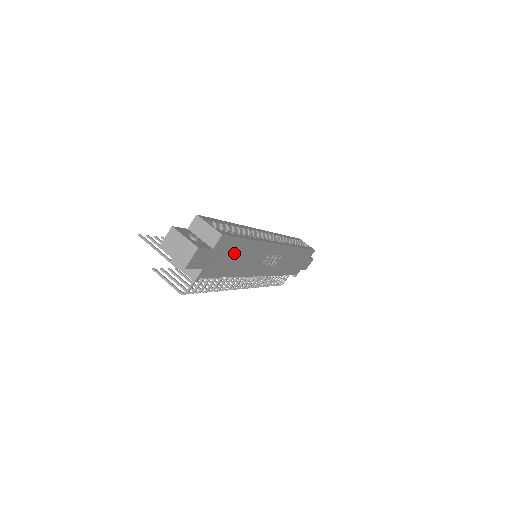
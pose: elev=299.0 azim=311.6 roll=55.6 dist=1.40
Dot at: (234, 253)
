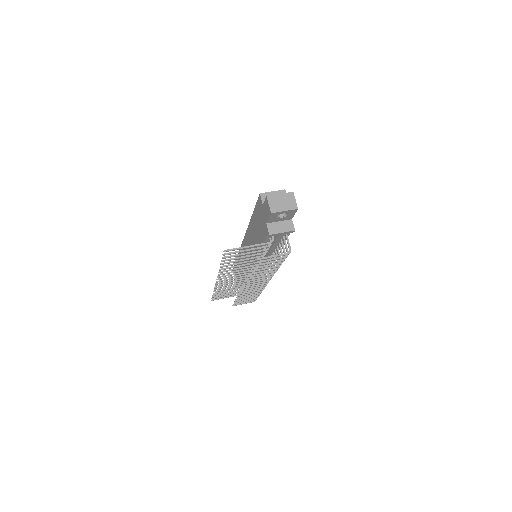
Dot at: occluded
